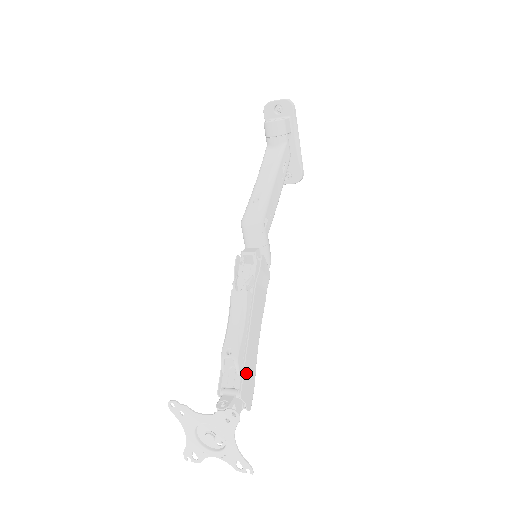
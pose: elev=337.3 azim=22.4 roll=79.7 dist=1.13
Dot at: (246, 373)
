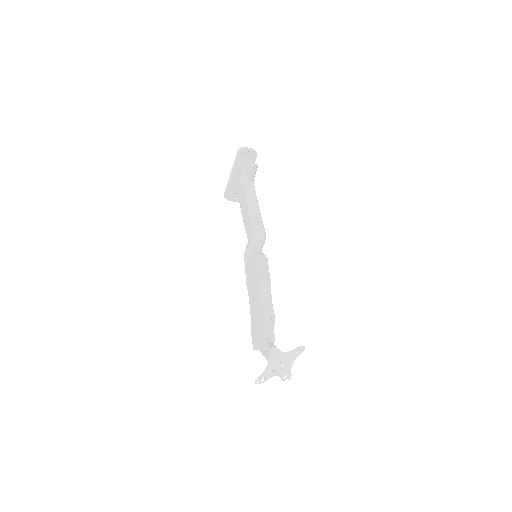
Dot at: (271, 328)
